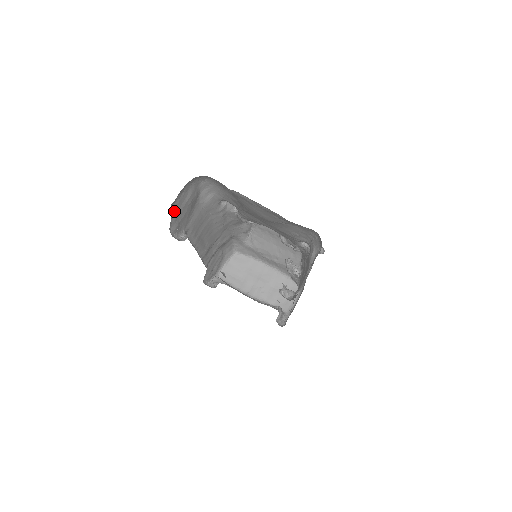
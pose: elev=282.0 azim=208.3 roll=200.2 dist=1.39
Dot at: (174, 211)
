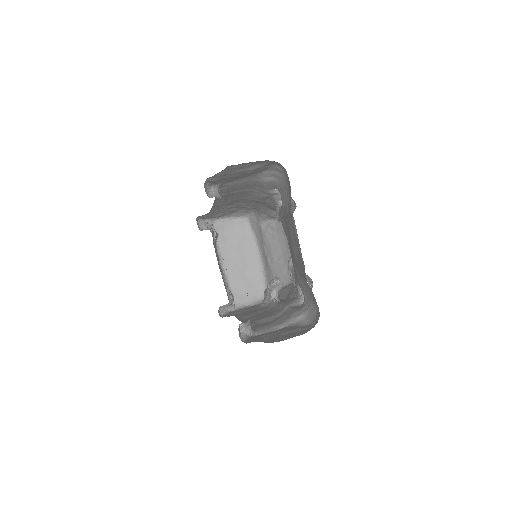
Dot at: (227, 169)
